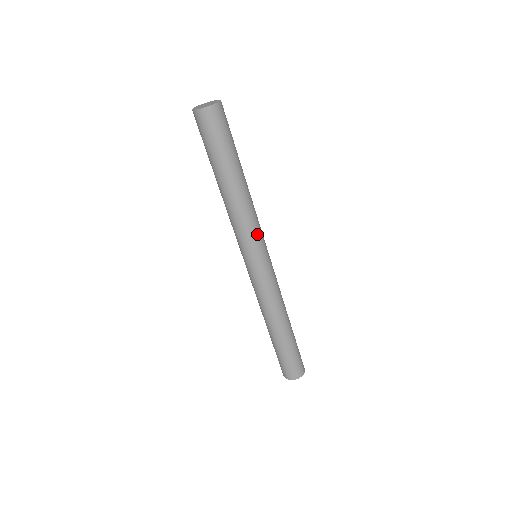
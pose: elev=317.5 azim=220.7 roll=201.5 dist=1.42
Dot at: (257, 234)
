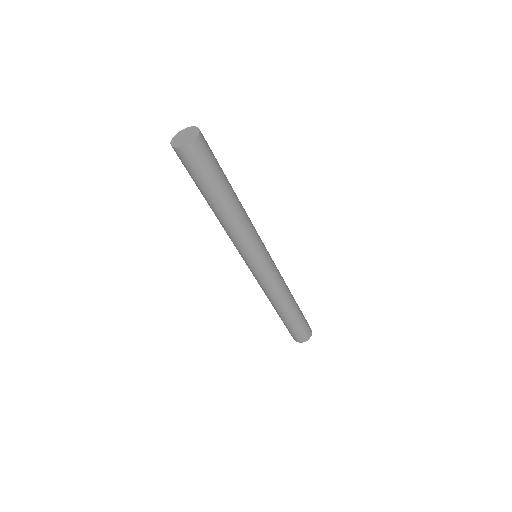
Dot at: (254, 243)
